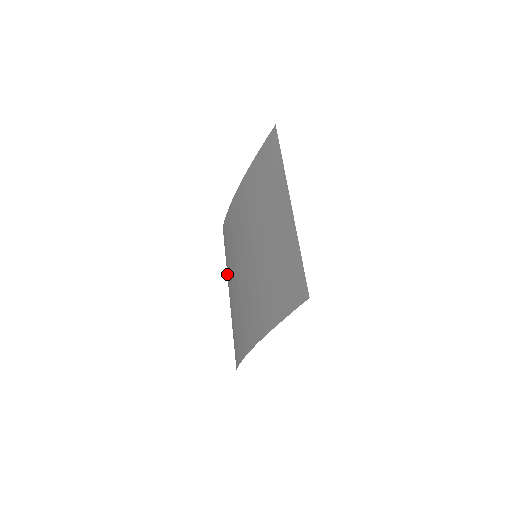
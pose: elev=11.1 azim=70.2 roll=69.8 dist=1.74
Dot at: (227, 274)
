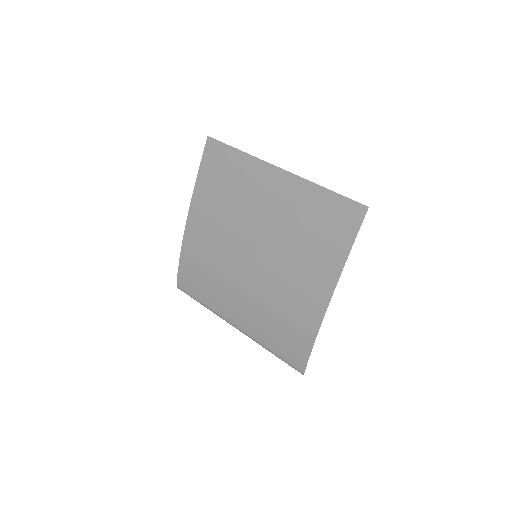
Dot at: (219, 313)
